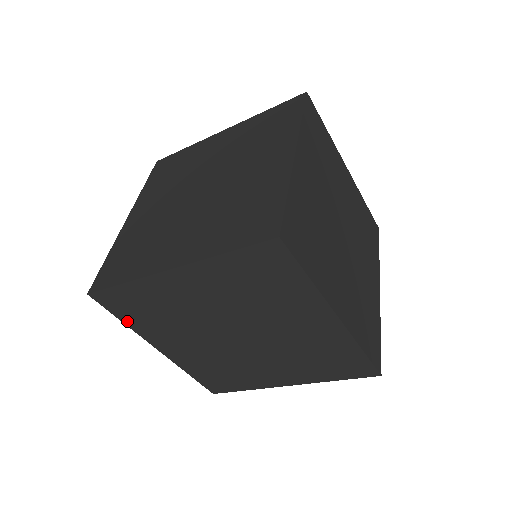
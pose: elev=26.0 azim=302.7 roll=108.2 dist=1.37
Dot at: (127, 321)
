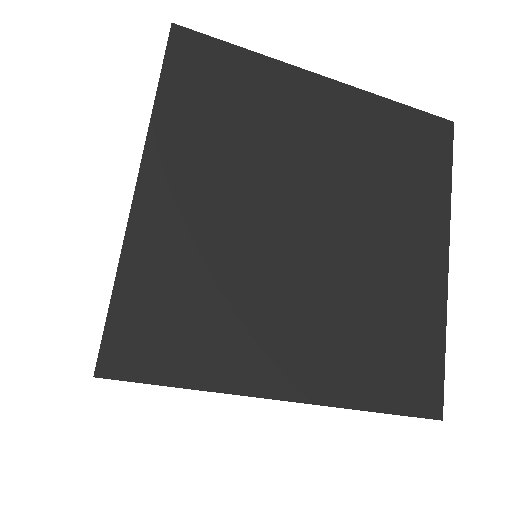
Dot at: (167, 96)
